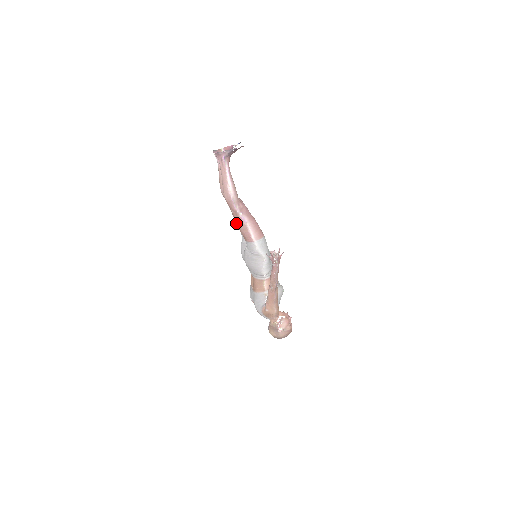
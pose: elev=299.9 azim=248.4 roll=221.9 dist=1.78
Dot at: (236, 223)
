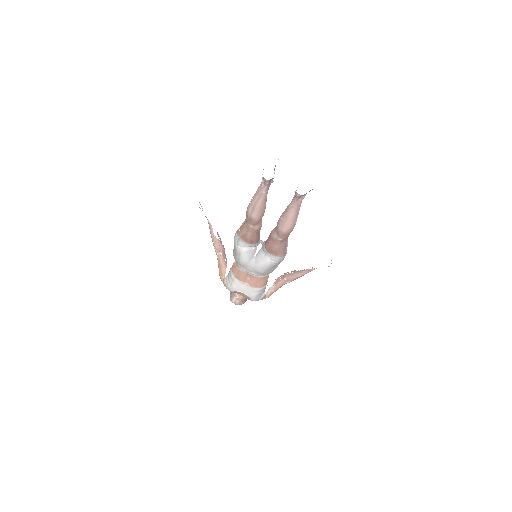
Dot at: (250, 237)
